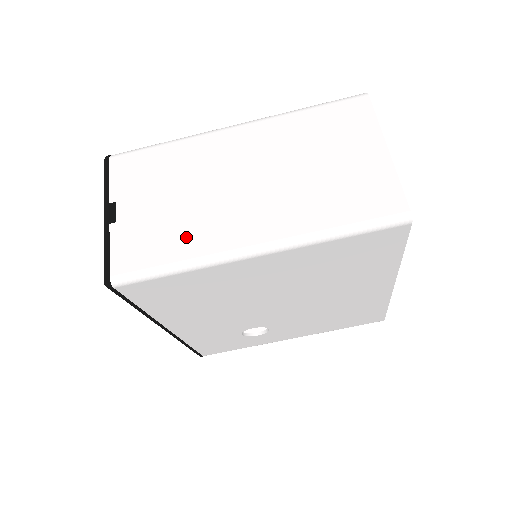
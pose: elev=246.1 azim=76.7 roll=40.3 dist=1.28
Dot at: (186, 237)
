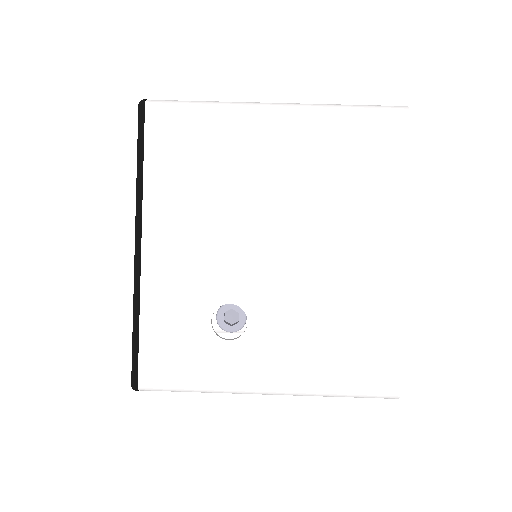
Dot at: occluded
